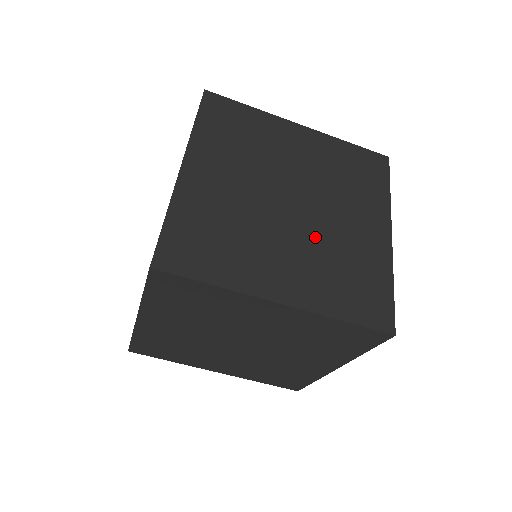
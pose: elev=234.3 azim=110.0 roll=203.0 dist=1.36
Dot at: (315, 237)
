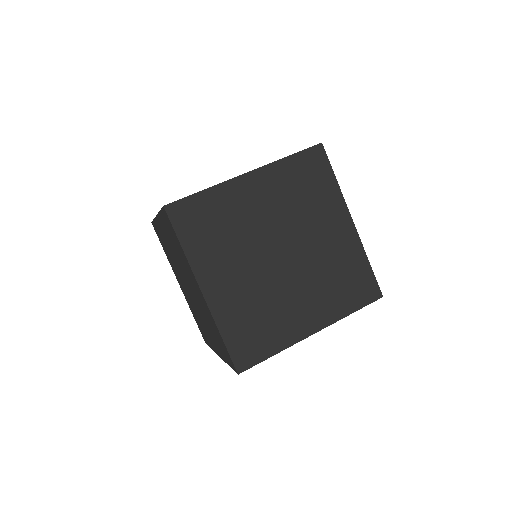
Dot at: (267, 285)
